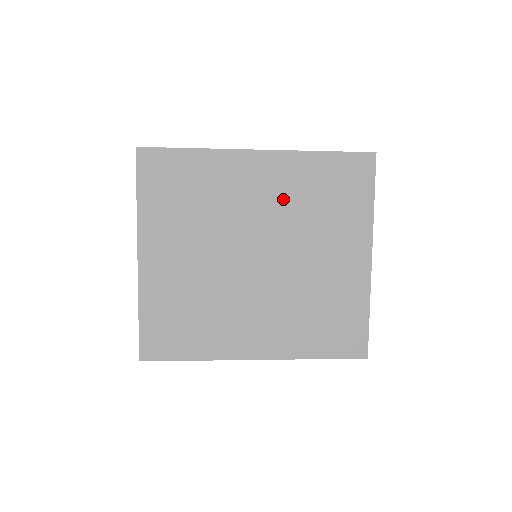
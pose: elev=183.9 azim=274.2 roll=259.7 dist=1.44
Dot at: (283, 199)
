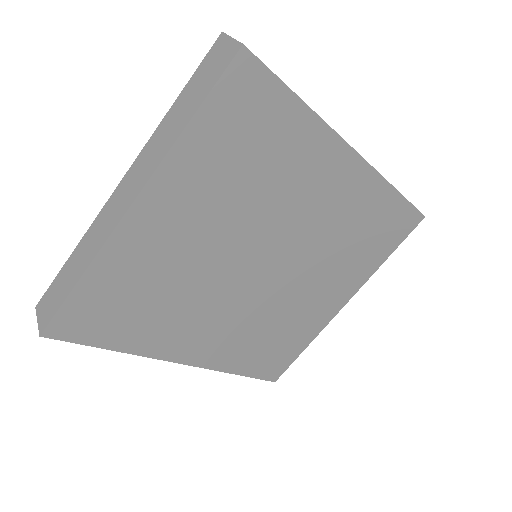
Dot at: (333, 219)
